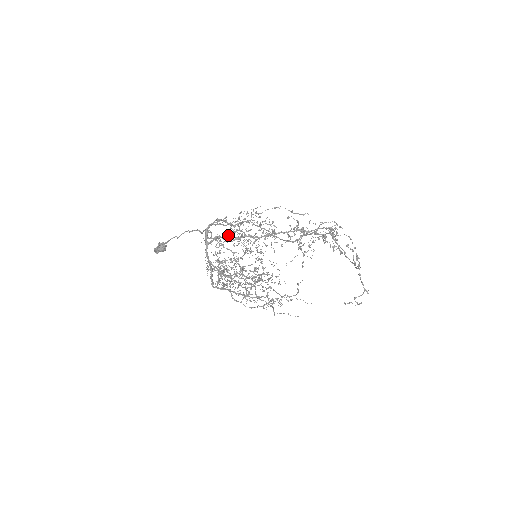
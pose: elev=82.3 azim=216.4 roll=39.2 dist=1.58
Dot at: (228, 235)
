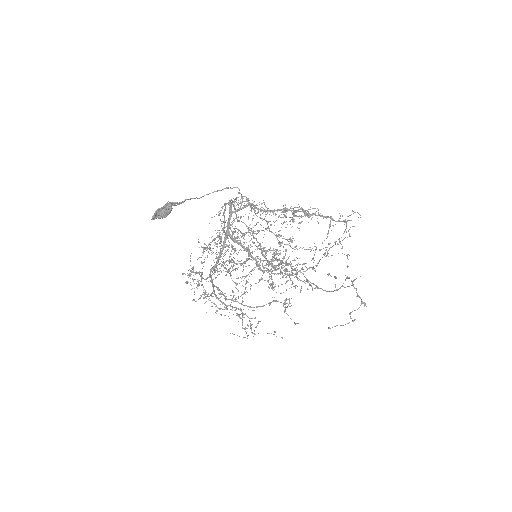
Dot at: (214, 240)
